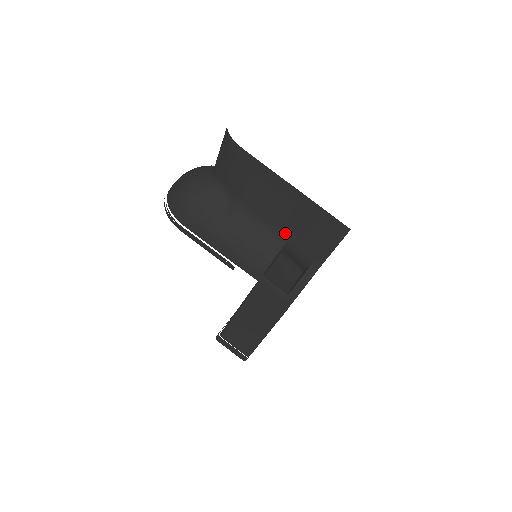
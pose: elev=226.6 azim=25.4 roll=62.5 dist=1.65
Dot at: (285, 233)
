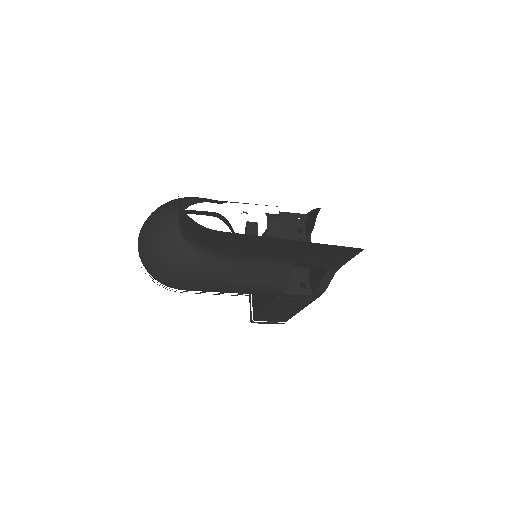
Dot at: (291, 259)
